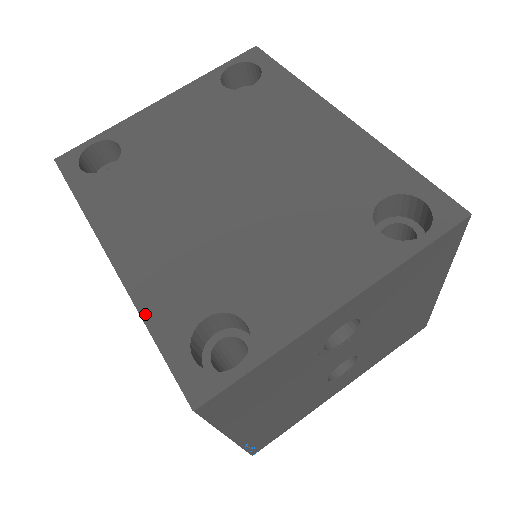
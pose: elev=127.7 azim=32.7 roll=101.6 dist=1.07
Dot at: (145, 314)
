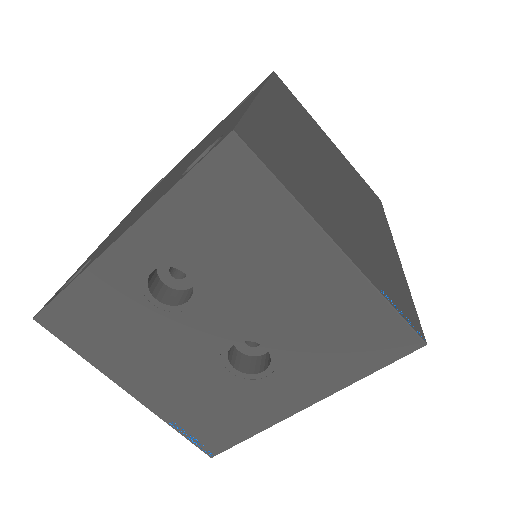
Dot at: occluded
